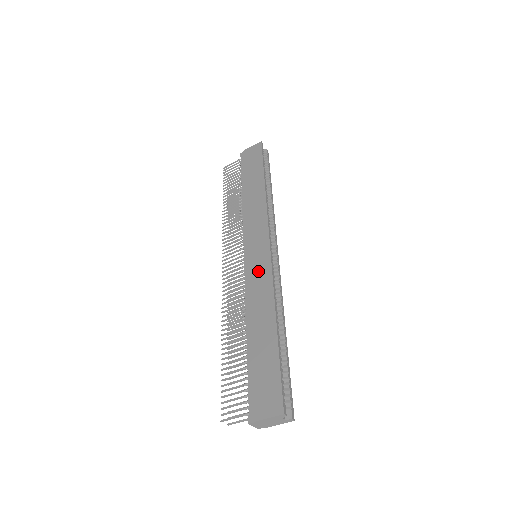
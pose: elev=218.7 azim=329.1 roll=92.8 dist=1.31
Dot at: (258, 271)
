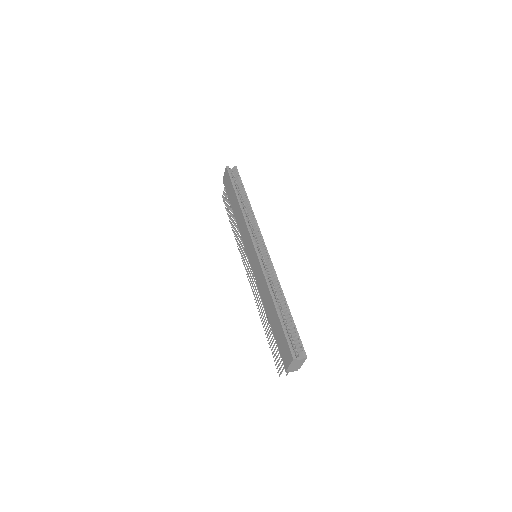
Dot at: (256, 269)
